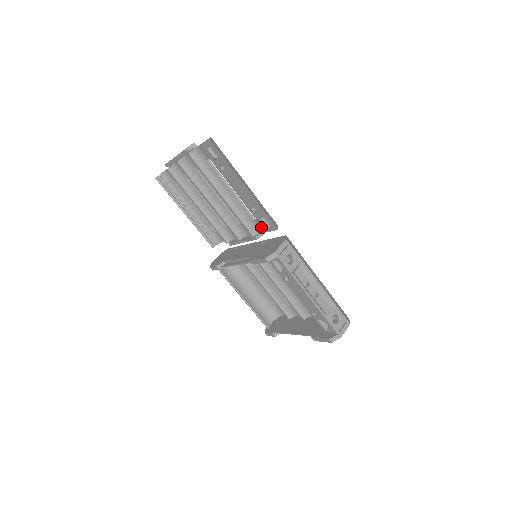
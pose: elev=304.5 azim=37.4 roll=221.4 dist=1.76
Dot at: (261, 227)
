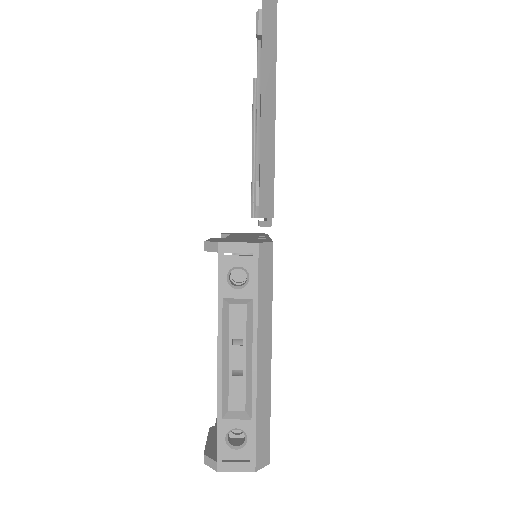
Dot at: occluded
